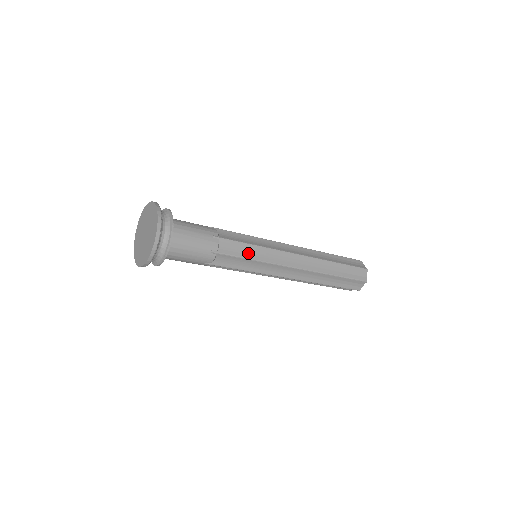
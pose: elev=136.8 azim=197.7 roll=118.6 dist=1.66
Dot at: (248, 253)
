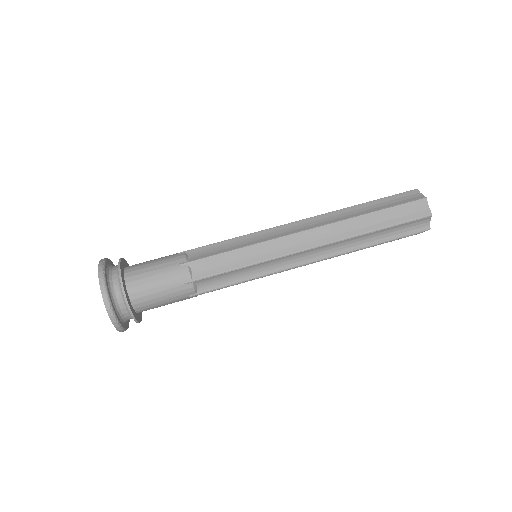
Dot at: (229, 247)
